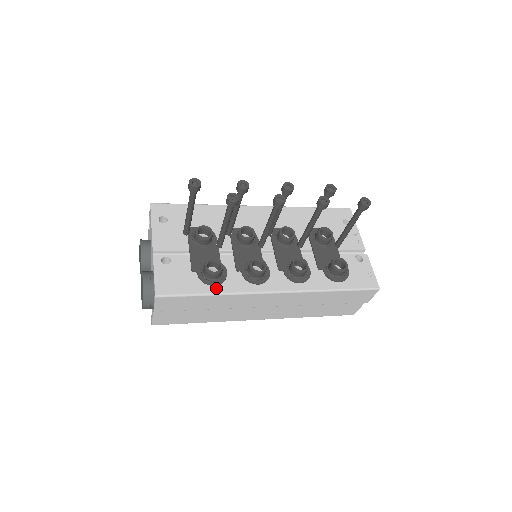
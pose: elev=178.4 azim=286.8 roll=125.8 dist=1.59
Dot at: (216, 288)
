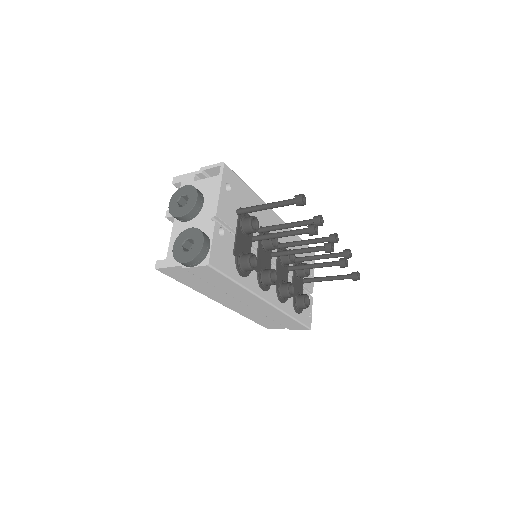
Dot at: (242, 279)
